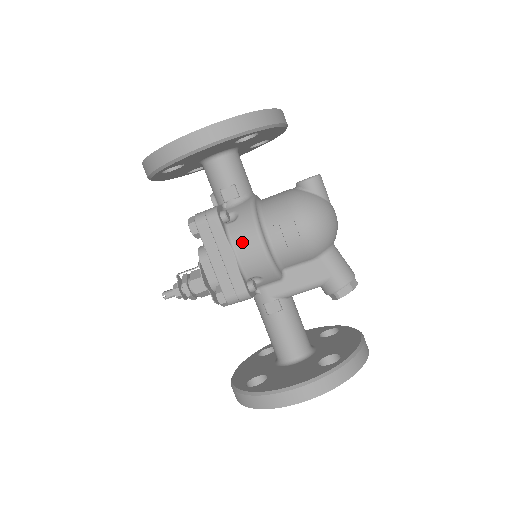
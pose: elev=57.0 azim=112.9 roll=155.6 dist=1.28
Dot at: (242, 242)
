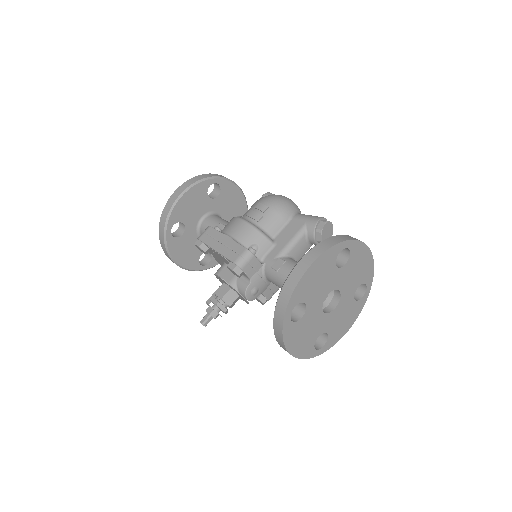
Dot at: (231, 228)
